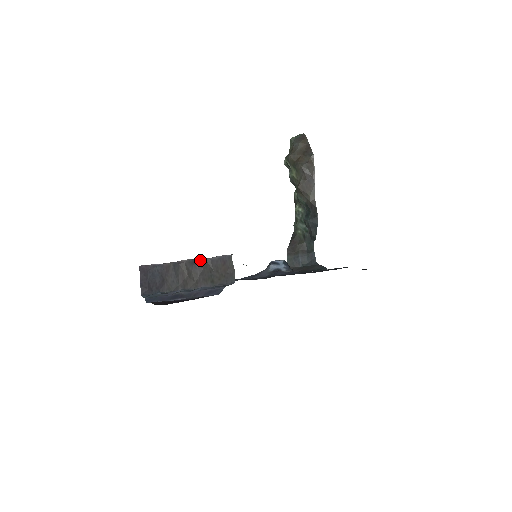
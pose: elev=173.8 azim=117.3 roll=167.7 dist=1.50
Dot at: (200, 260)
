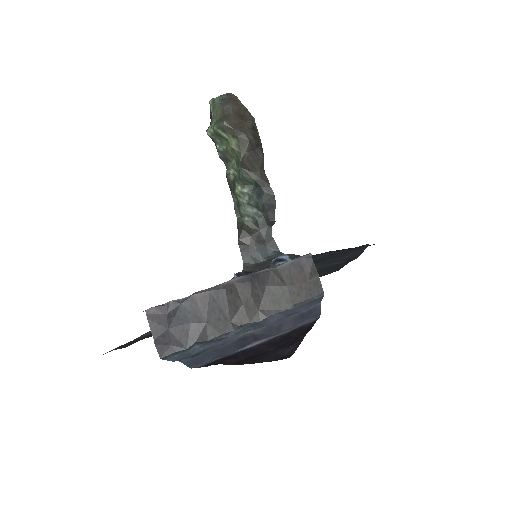
Dot at: (261, 273)
